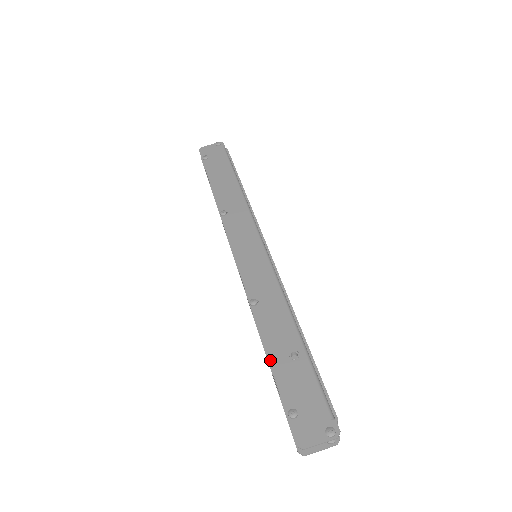
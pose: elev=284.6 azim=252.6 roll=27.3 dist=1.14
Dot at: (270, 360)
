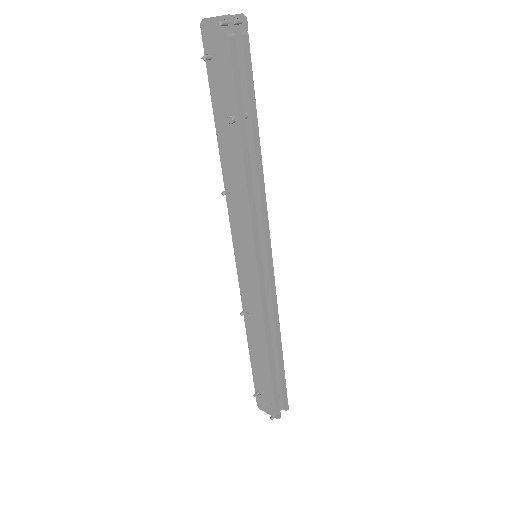
Dot at: occluded
